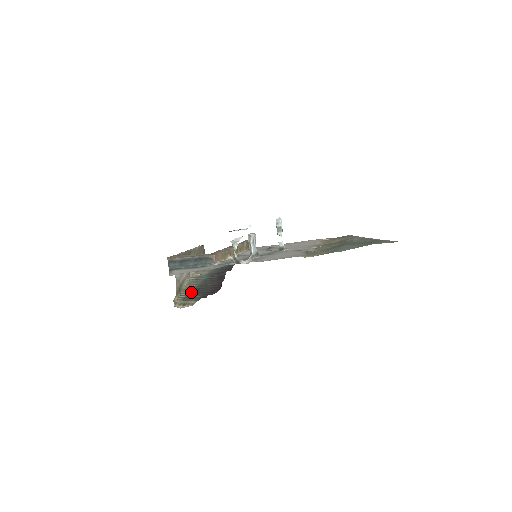
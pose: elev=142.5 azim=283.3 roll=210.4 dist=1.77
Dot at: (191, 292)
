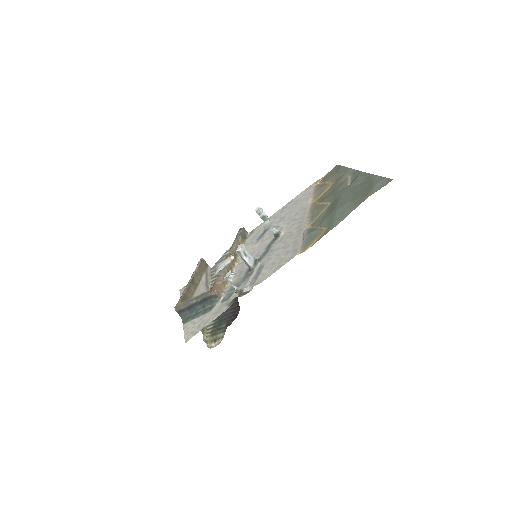
Dot at: (215, 322)
